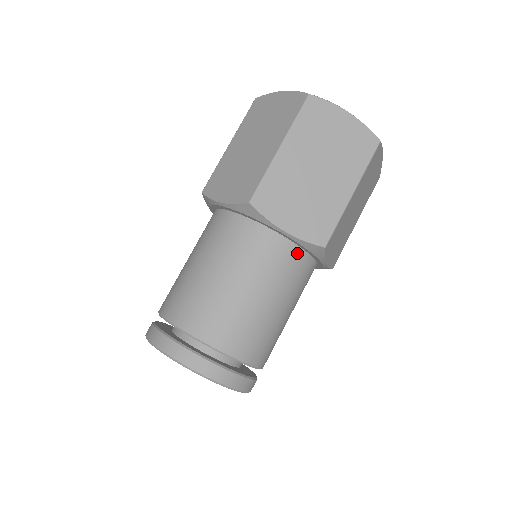
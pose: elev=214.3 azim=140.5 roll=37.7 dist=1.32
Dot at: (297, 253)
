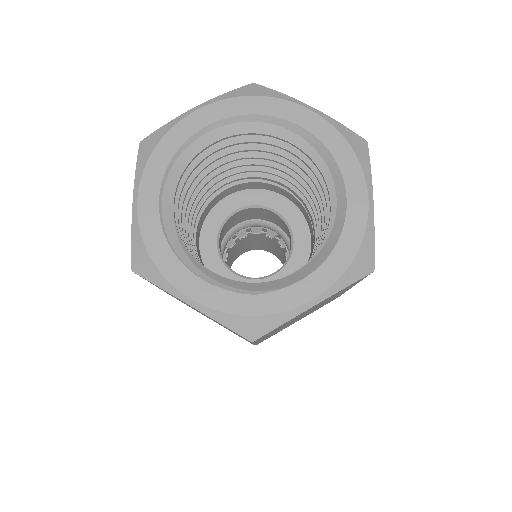
Dot at: occluded
